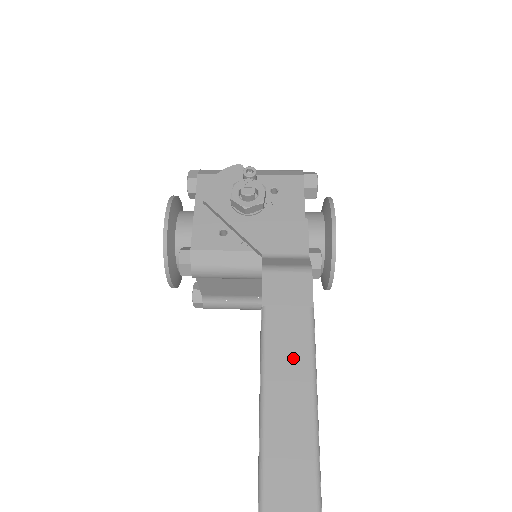
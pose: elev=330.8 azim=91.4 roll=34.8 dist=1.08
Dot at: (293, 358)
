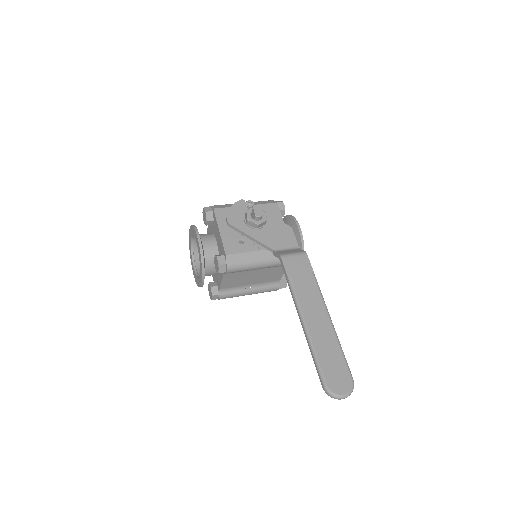
Dot at: (313, 299)
